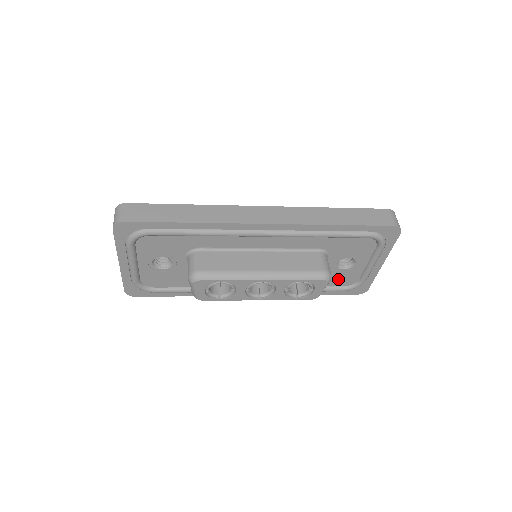
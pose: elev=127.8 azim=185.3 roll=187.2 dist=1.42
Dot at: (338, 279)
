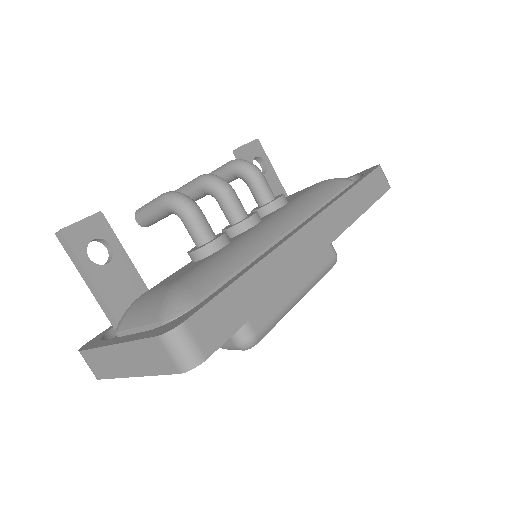
Dot at: occluded
